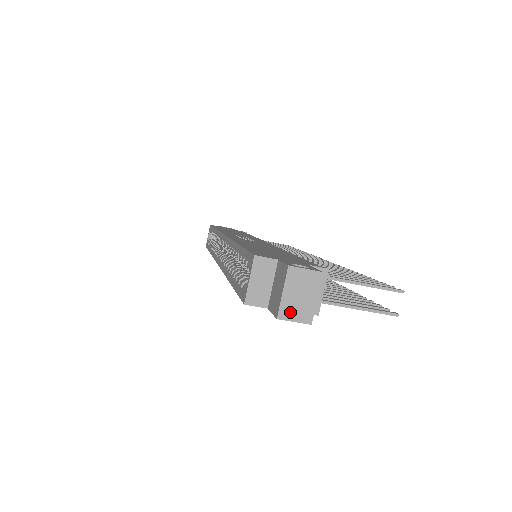
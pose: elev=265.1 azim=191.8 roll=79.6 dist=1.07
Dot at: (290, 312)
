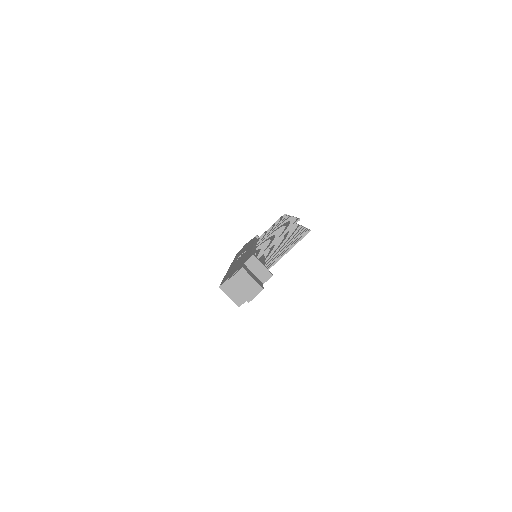
Dot at: (250, 295)
